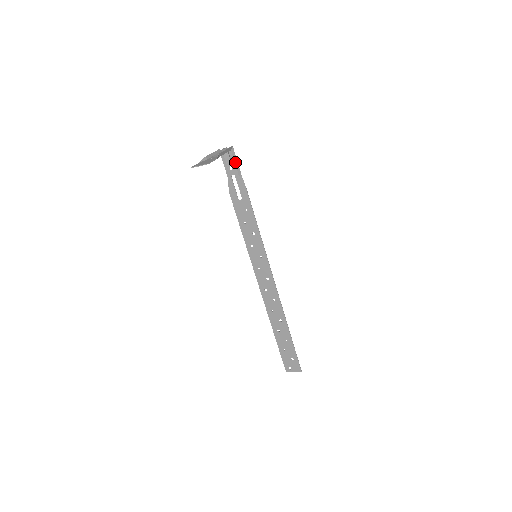
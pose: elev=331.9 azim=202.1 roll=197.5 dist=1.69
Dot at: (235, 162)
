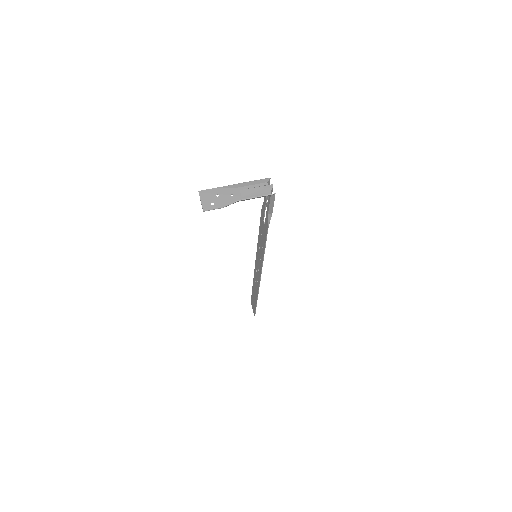
Dot at: (270, 204)
